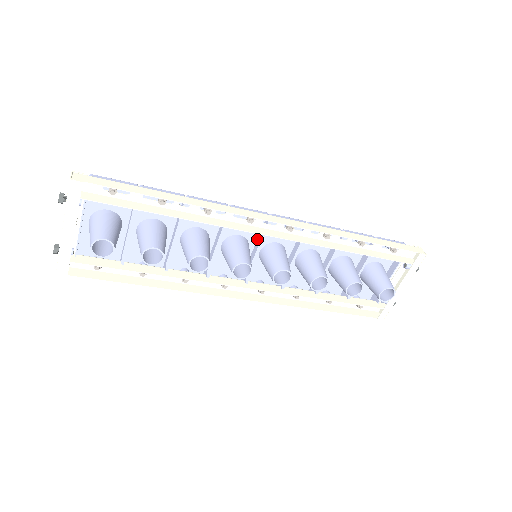
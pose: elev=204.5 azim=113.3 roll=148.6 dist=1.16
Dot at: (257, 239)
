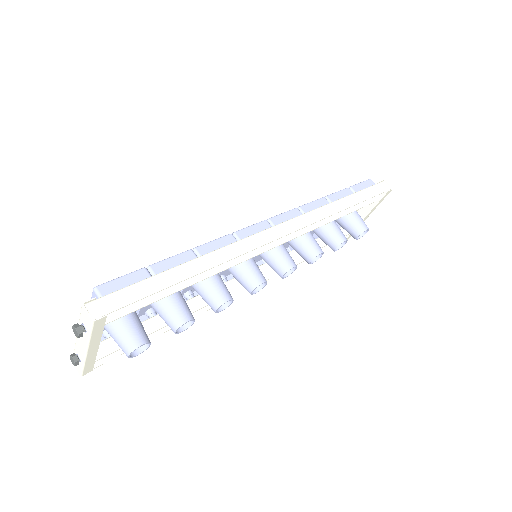
Dot at: occluded
